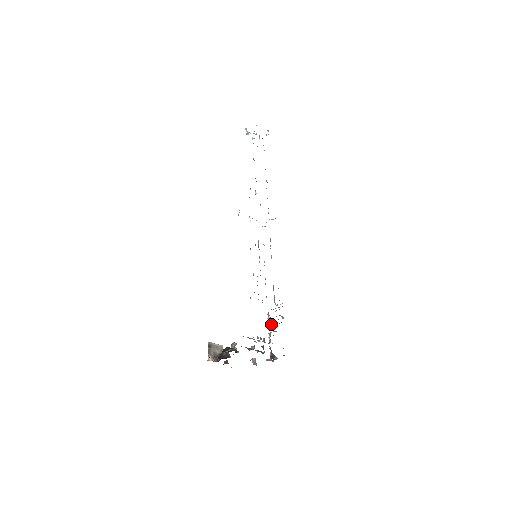
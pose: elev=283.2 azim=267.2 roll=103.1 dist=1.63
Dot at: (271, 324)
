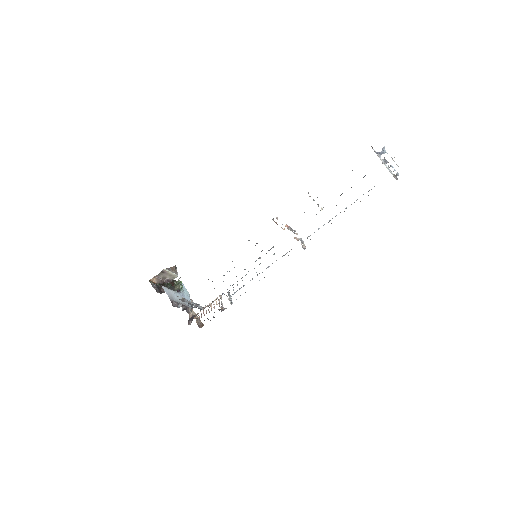
Dot at: (216, 301)
